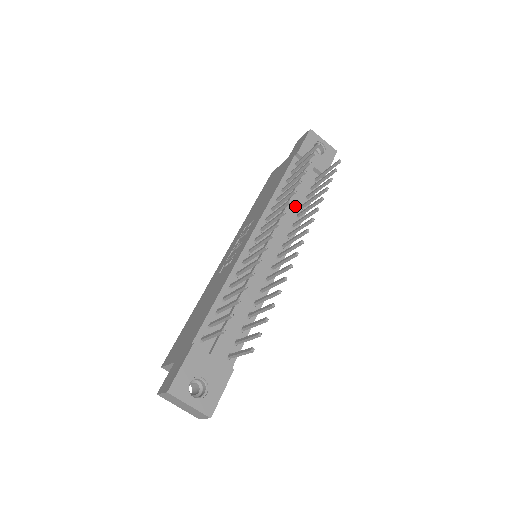
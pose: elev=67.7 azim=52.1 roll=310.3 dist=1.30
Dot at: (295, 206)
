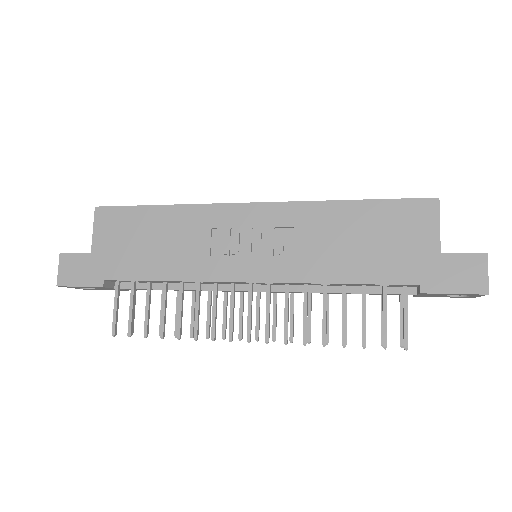
Dot at: occluded
